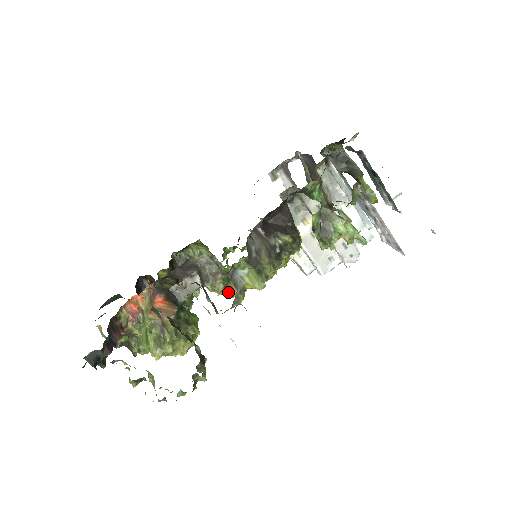
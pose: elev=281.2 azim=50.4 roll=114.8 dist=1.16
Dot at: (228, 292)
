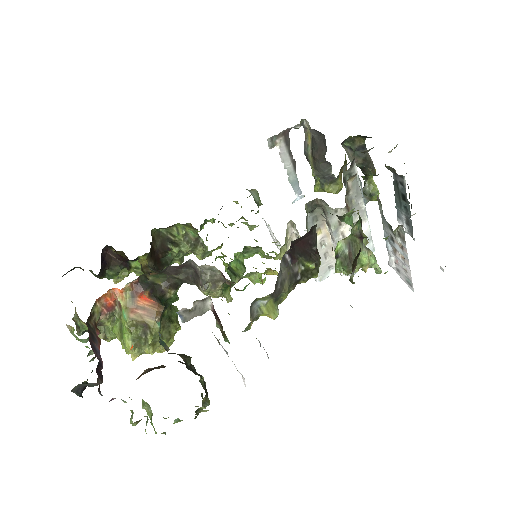
Dot at: (224, 297)
